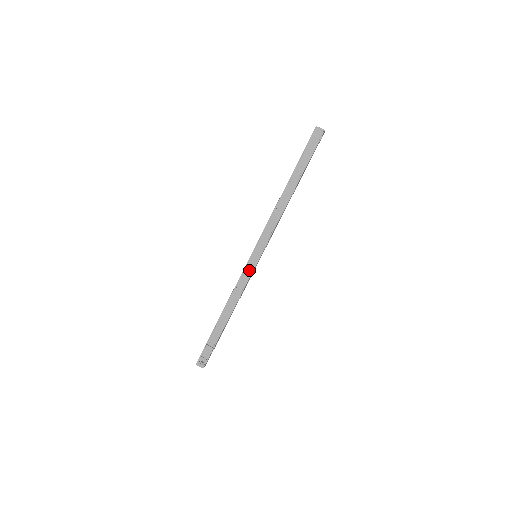
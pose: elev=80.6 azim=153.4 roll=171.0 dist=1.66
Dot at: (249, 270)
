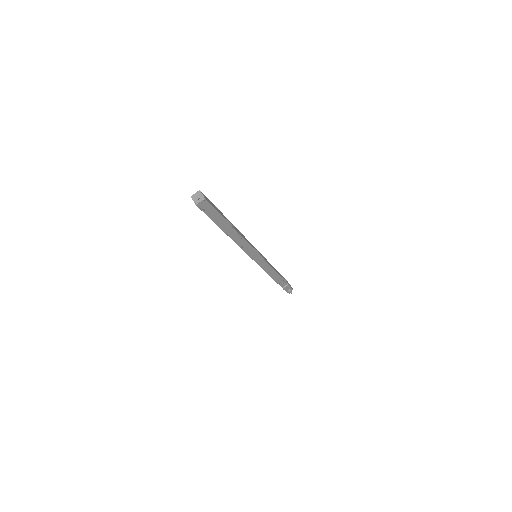
Dot at: (262, 263)
